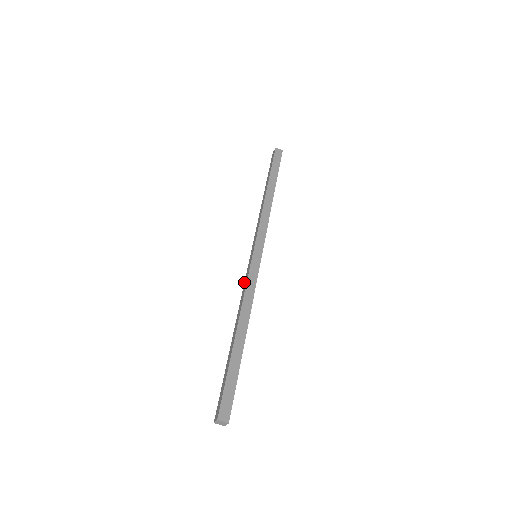
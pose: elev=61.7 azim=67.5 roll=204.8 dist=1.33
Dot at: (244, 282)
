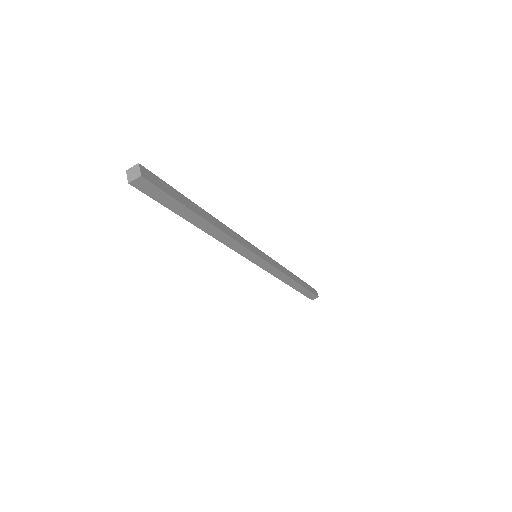
Dot at: occluded
